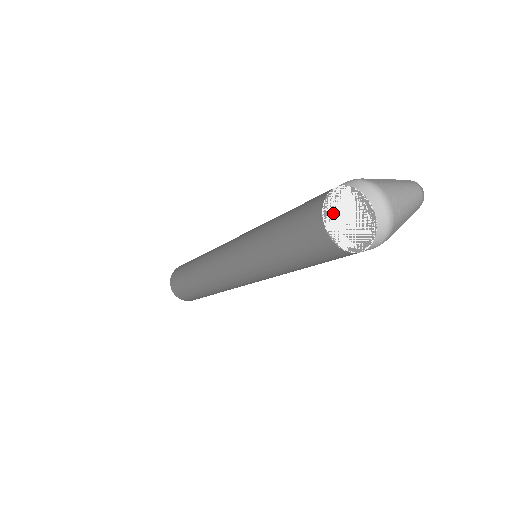
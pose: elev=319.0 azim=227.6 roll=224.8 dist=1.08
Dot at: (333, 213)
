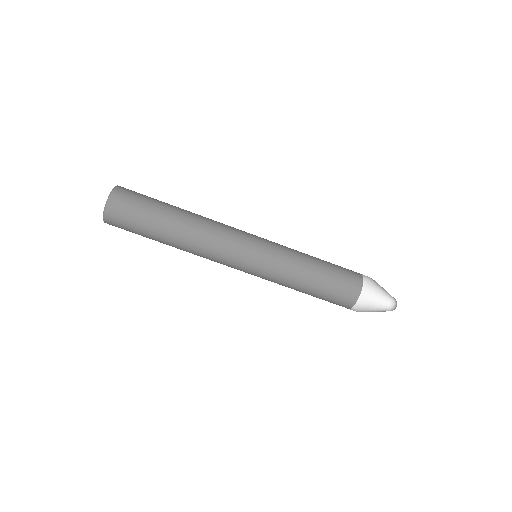
Dot at: occluded
